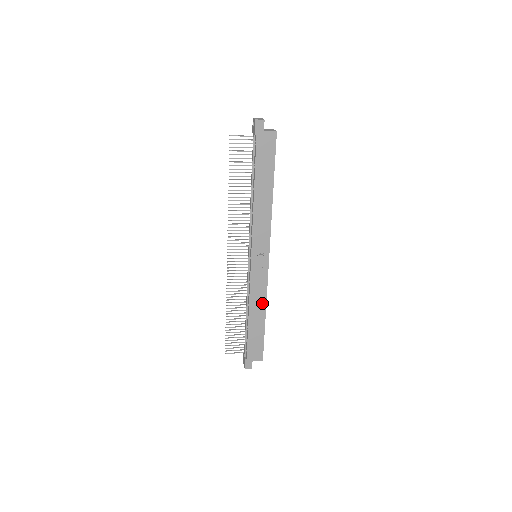
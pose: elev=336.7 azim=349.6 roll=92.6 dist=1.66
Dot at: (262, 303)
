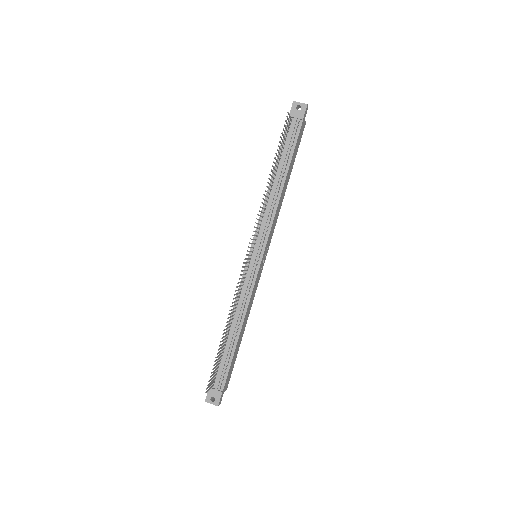
Dot at: (248, 313)
